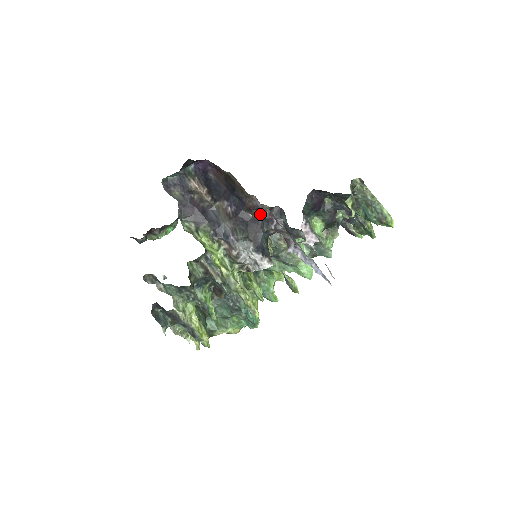
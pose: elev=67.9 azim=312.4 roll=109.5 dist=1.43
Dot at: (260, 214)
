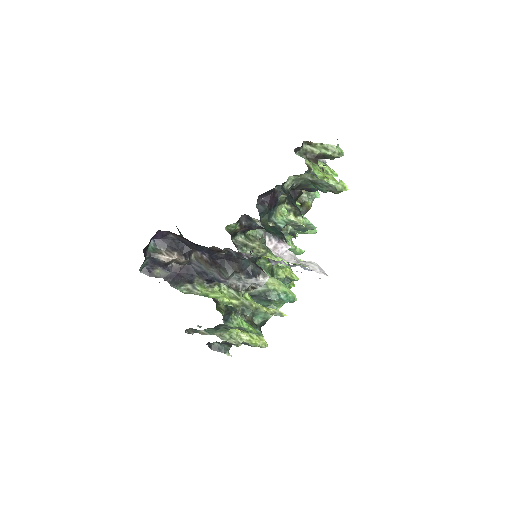
Dot at: (230, 249)
